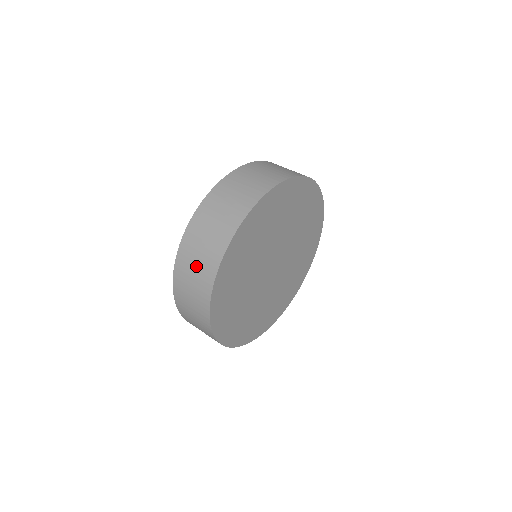
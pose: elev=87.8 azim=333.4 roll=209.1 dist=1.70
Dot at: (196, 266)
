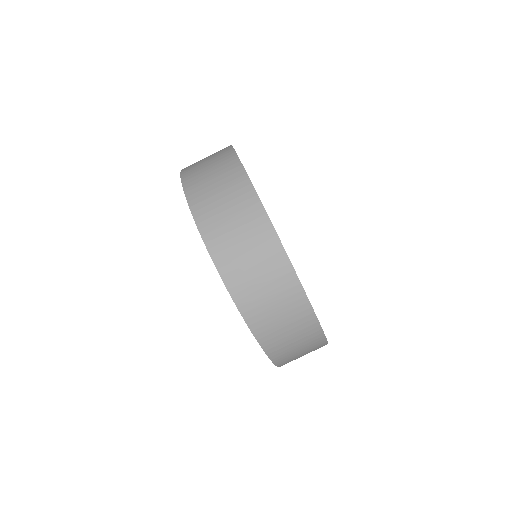
Dot at: (241, 238)
